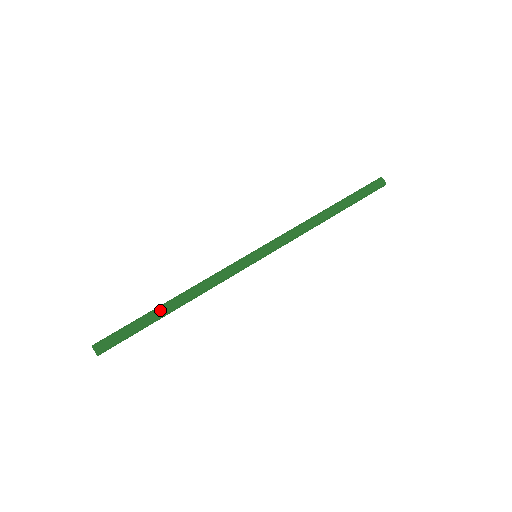
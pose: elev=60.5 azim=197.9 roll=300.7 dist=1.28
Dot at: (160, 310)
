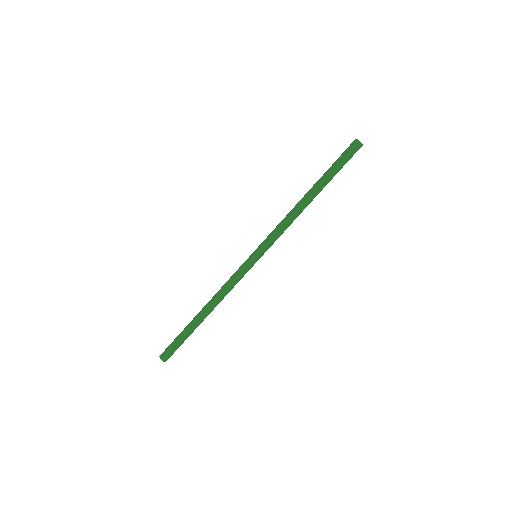
Dot at: (195, 321)
